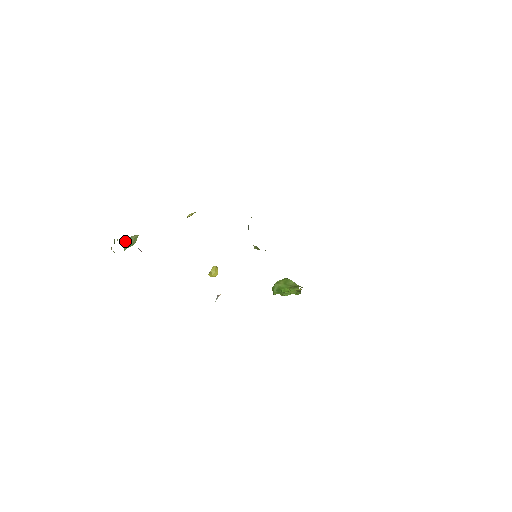
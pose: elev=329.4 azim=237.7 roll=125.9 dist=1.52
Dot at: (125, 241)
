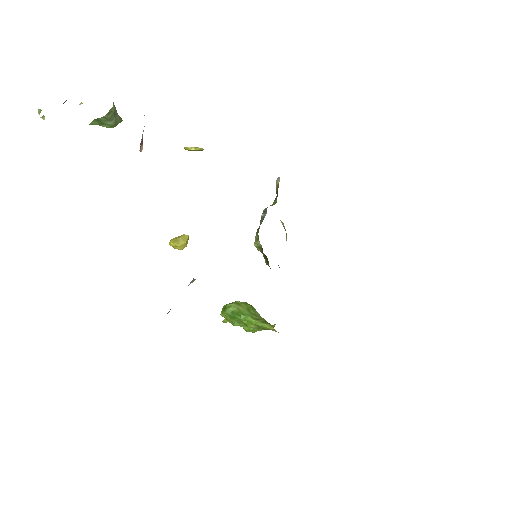
Dot at: (109, 111)
